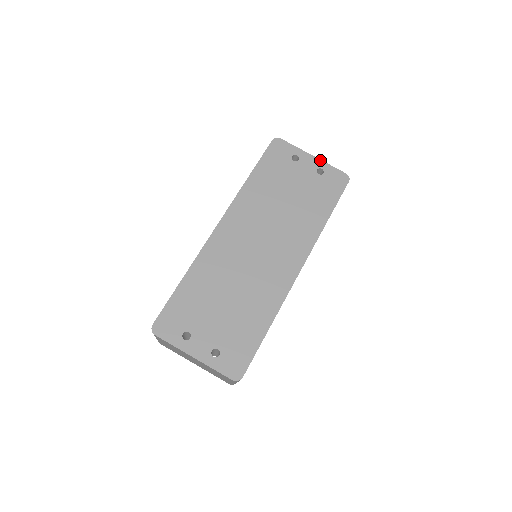
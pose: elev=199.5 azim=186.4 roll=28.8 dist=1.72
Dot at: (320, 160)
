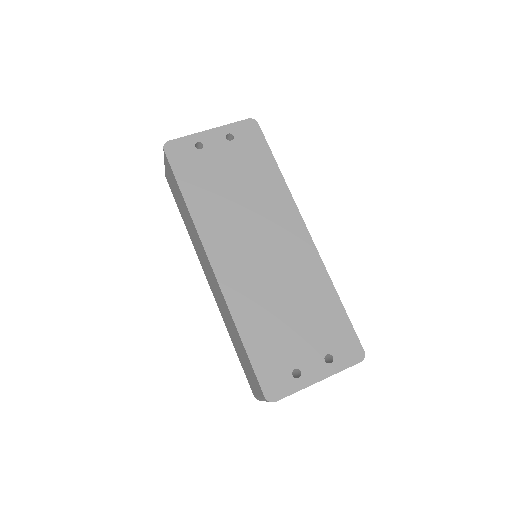
Dot at: (218, 128)
